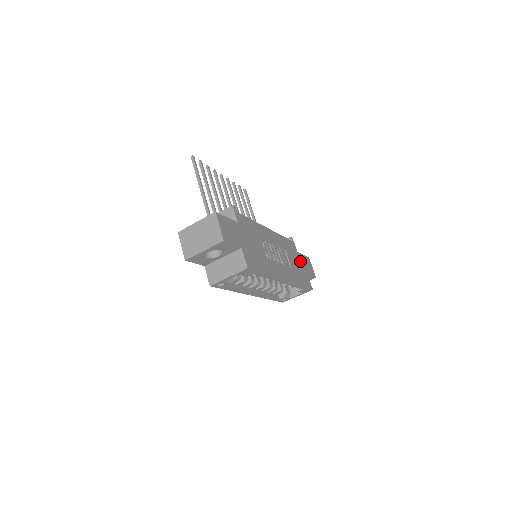
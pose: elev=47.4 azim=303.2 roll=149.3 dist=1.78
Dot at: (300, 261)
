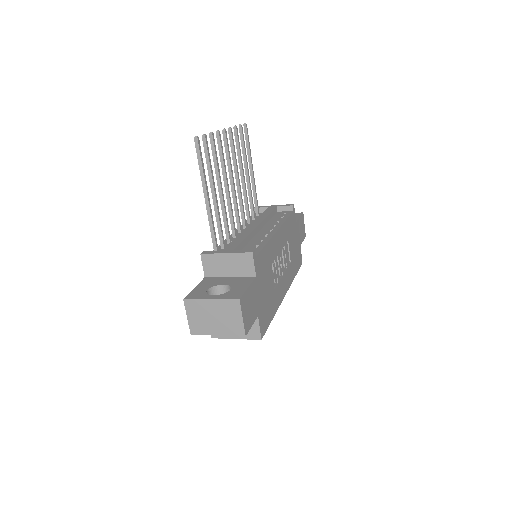
Dot at: (297, 234)
